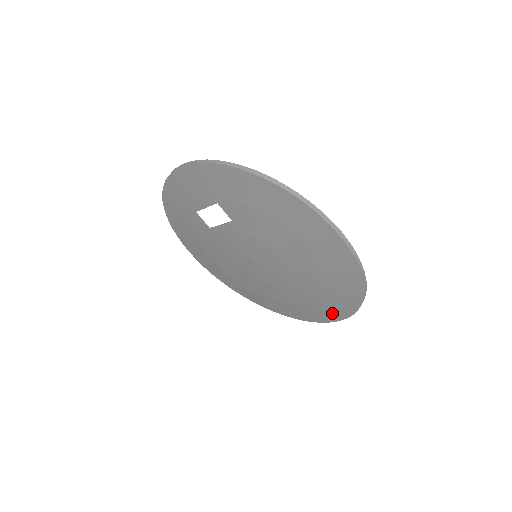
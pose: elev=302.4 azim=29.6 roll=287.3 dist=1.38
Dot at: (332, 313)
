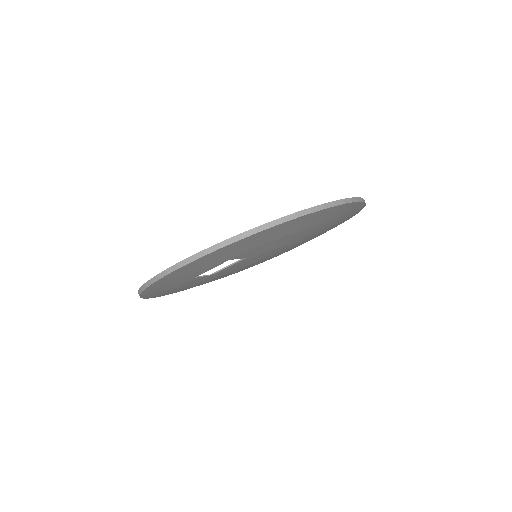
Dot at: occluded
